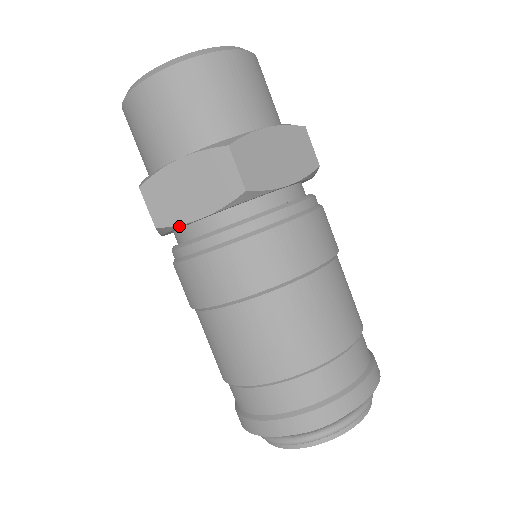
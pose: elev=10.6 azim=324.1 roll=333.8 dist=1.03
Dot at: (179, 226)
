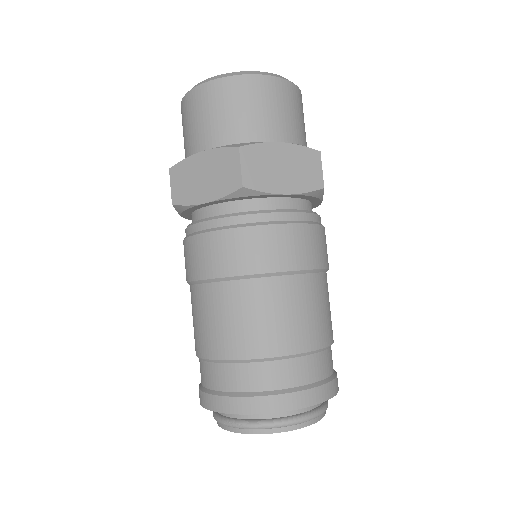
Dot at: (263, 194)
